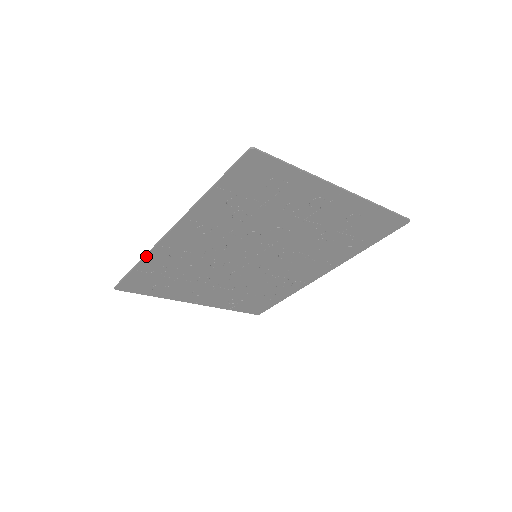
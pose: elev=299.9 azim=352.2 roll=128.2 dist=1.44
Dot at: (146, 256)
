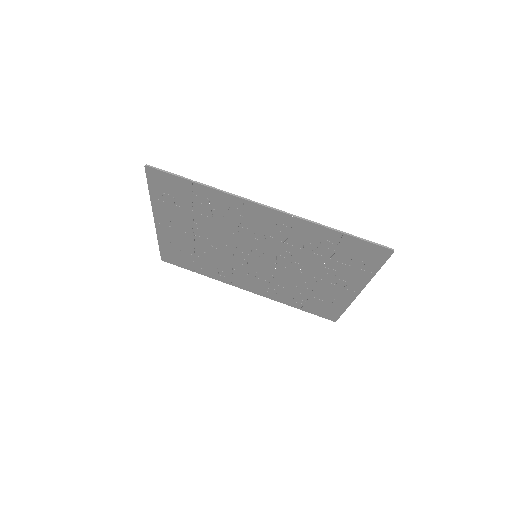
Dot at: (221, 191)
